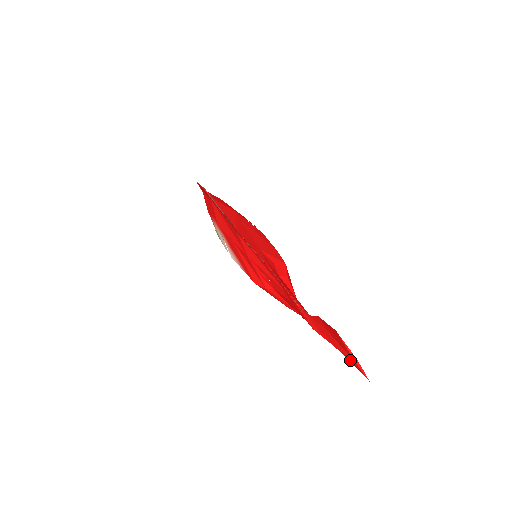
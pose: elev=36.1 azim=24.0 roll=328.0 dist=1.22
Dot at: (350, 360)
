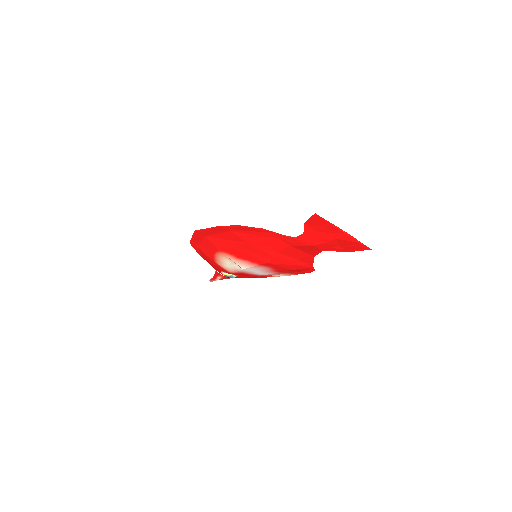
Dot at: (346, 240)
